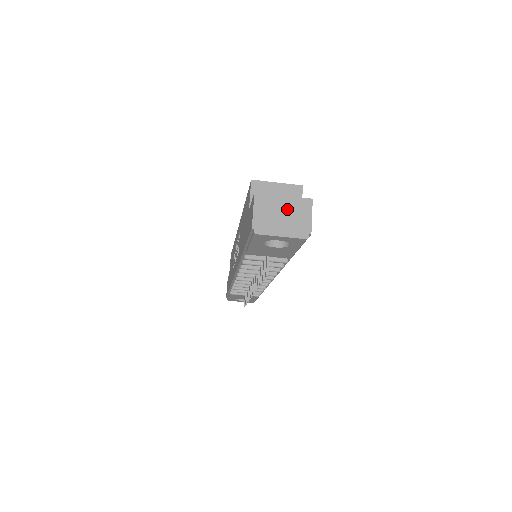
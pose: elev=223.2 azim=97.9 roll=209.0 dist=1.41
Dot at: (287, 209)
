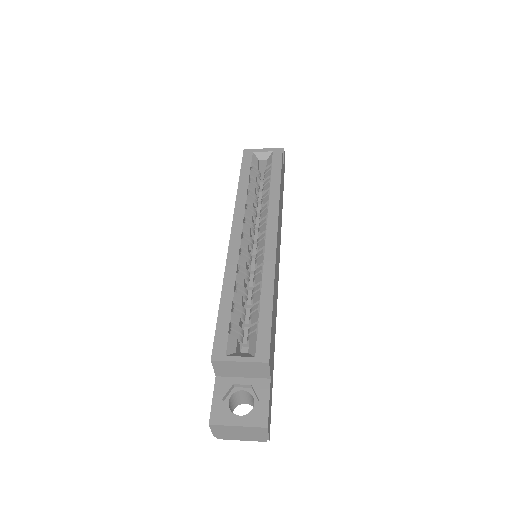
Dot at: (243, 431)
